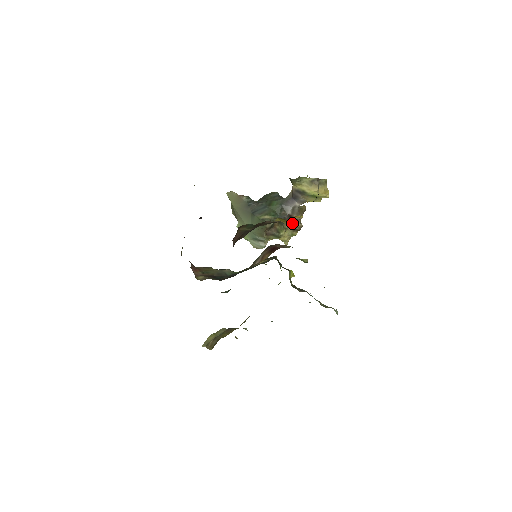
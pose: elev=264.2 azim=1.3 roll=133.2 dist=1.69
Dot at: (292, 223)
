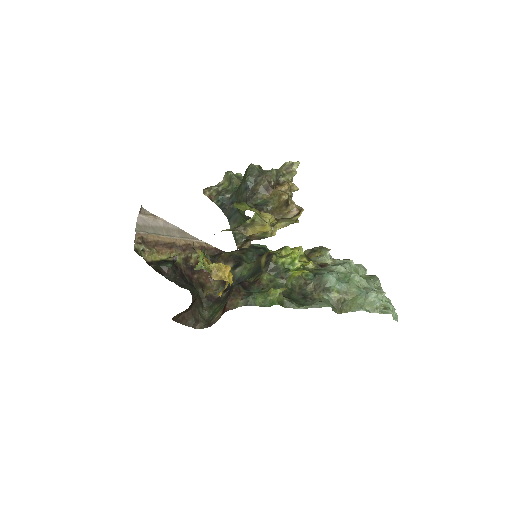
Dot at: occluded
